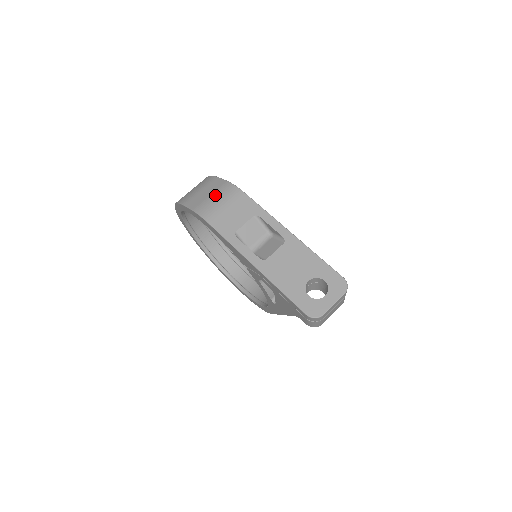
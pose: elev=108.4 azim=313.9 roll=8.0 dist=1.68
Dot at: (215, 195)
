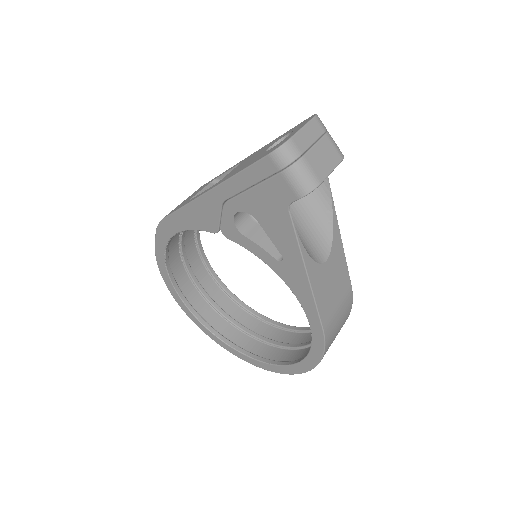
Dot at: occluded
